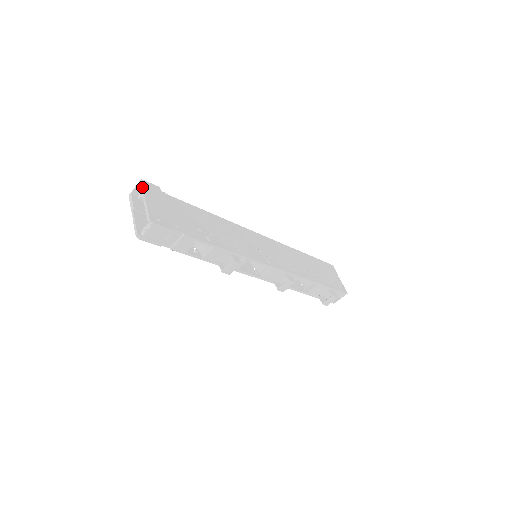
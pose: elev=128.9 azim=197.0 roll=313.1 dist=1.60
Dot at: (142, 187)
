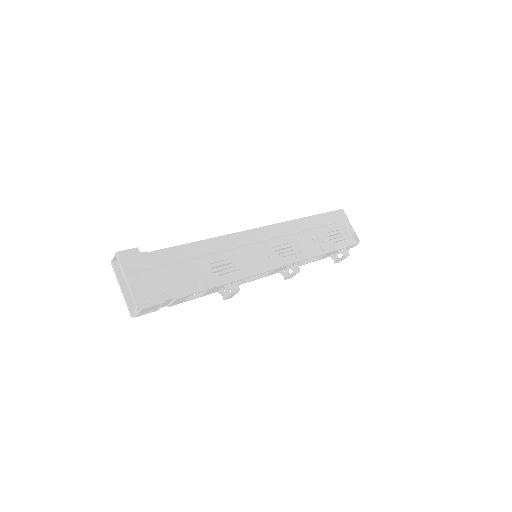
Dot at: (120, 263)
